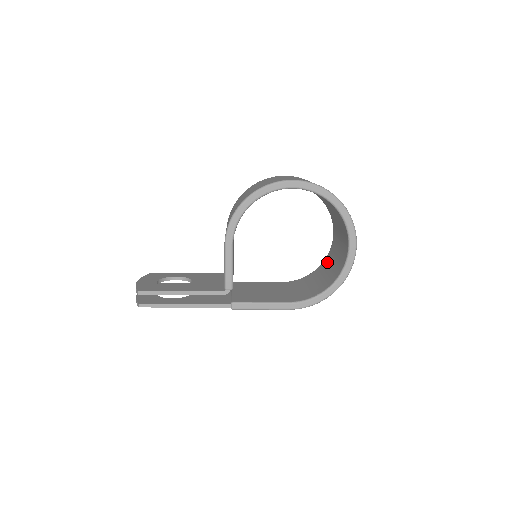
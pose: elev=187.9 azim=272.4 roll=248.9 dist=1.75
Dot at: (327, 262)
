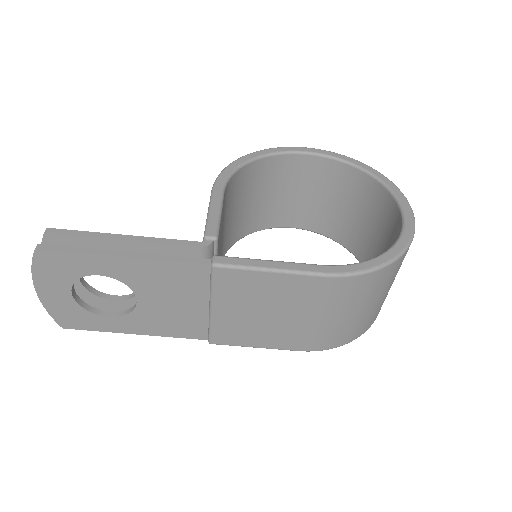
Dot at: occluded
